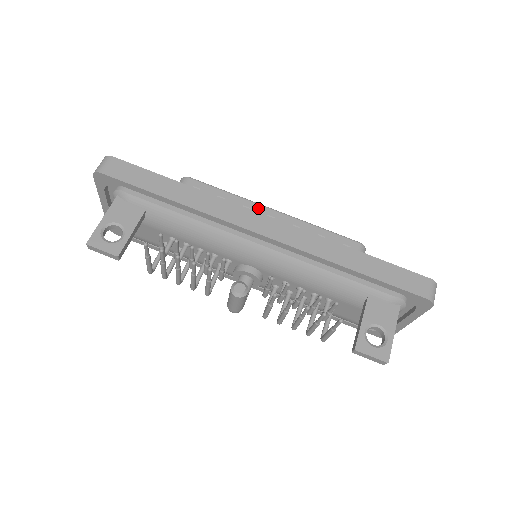
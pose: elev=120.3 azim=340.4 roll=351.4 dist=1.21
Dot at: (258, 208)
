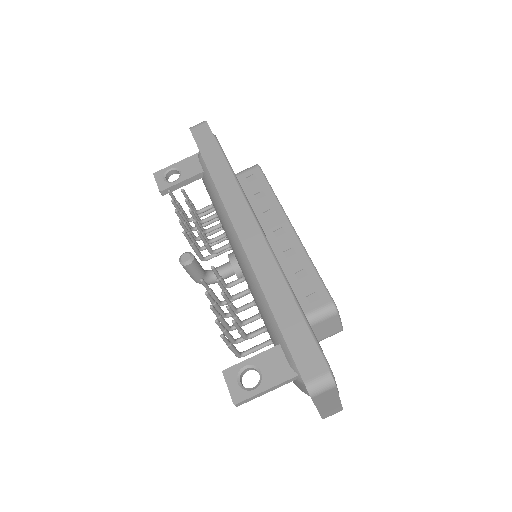
Dot at: (281, 217)
